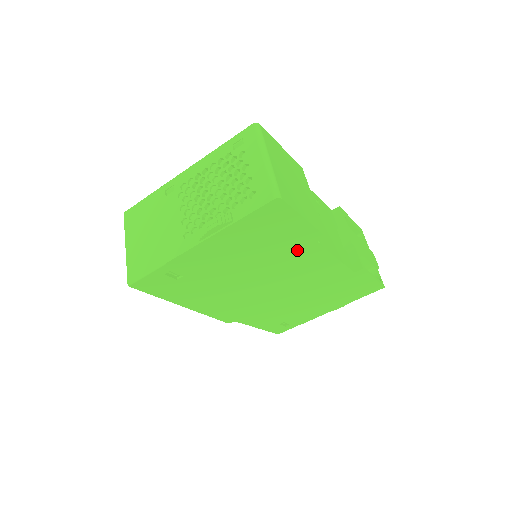
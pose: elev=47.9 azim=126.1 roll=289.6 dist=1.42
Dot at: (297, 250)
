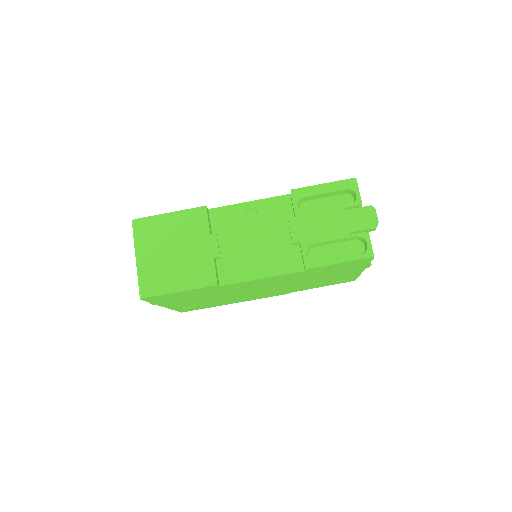
Dot at: (220, 289)
